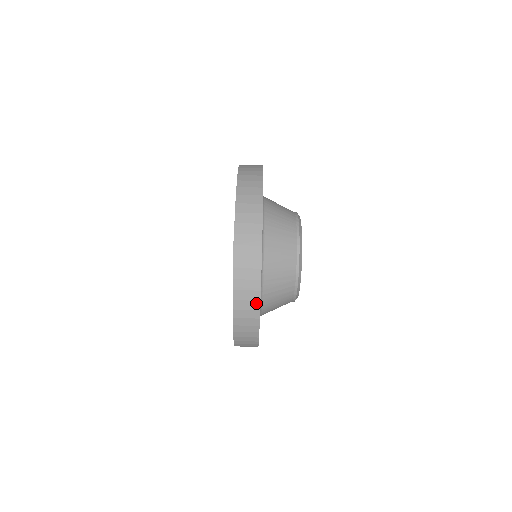
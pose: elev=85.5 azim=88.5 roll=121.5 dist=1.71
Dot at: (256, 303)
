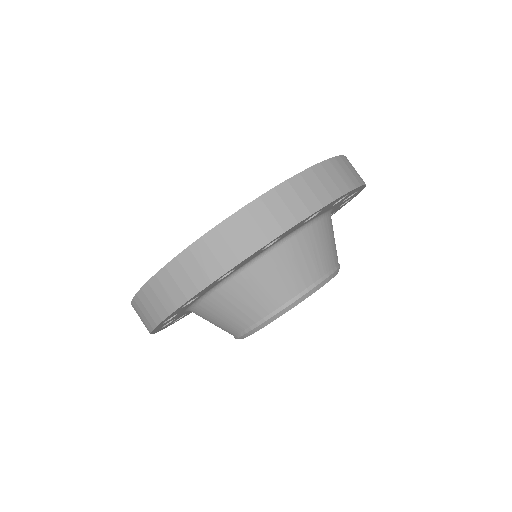
Dot at: occluded
